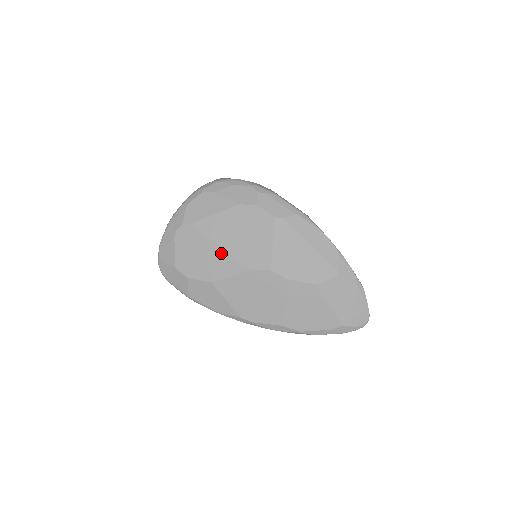
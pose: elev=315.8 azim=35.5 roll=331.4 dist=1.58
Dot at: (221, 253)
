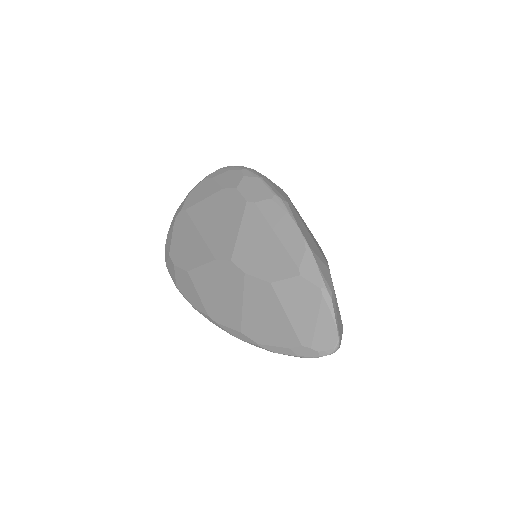
Dot at: (199, 240)
